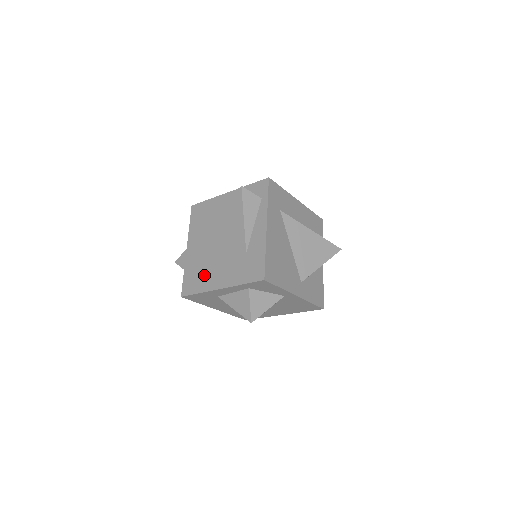
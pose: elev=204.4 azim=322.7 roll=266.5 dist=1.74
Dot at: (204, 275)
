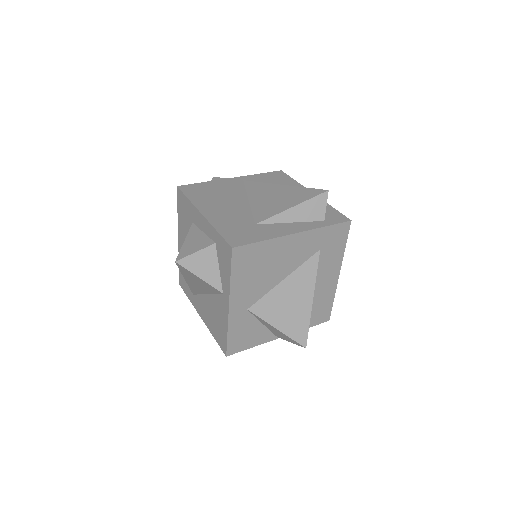
Dot at: (211, 197)
